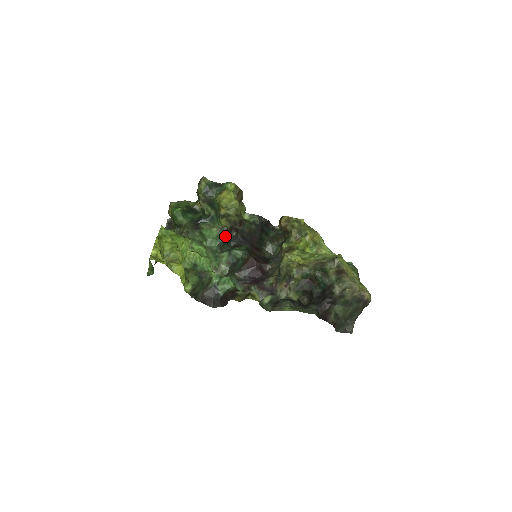
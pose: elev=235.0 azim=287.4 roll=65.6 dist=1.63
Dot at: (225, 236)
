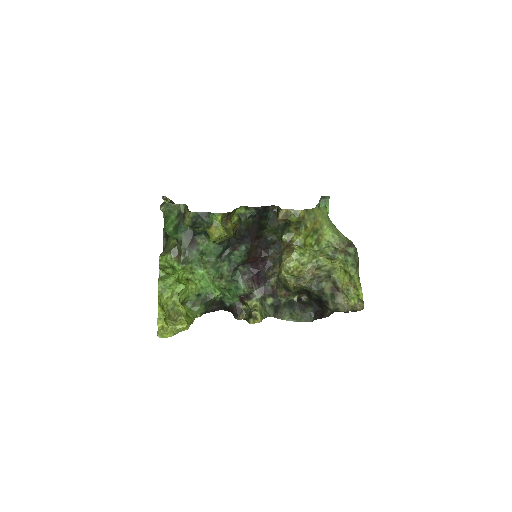
Dot at: (222, 248)
